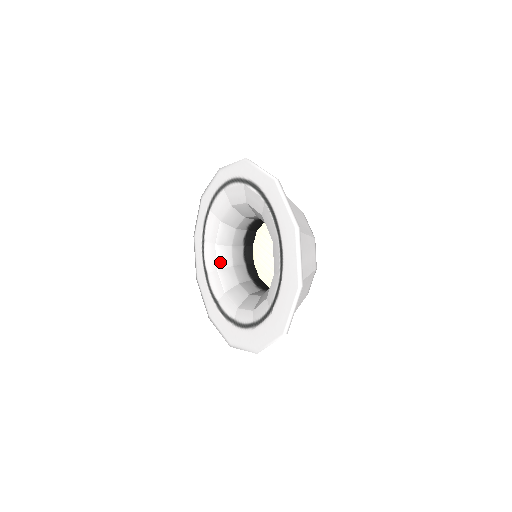
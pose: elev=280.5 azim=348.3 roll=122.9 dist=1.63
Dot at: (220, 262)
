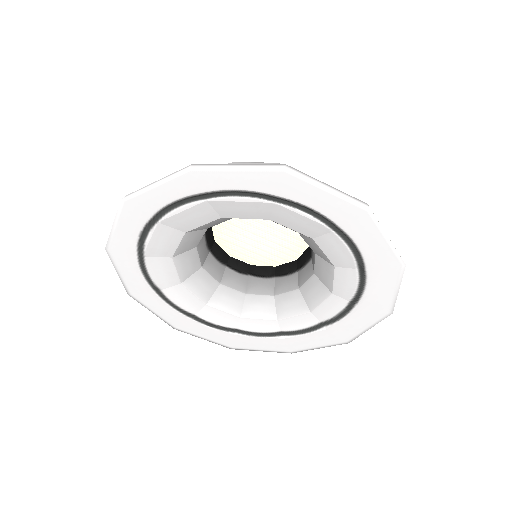
Dot at: (184, 273)
